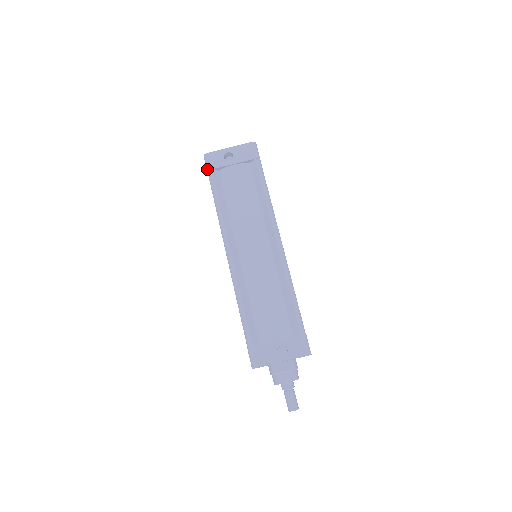
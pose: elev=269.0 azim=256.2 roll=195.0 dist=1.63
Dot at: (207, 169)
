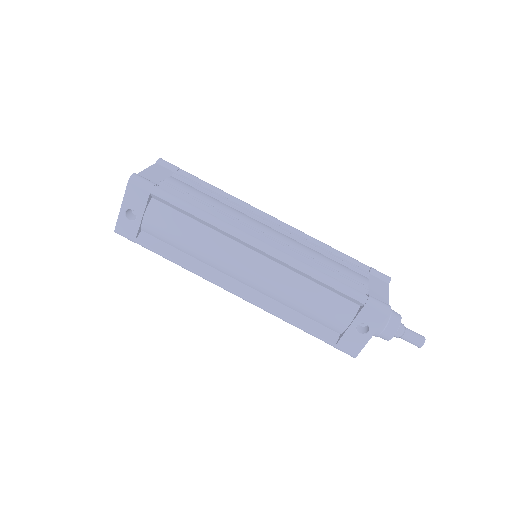
Dot at: occluded
